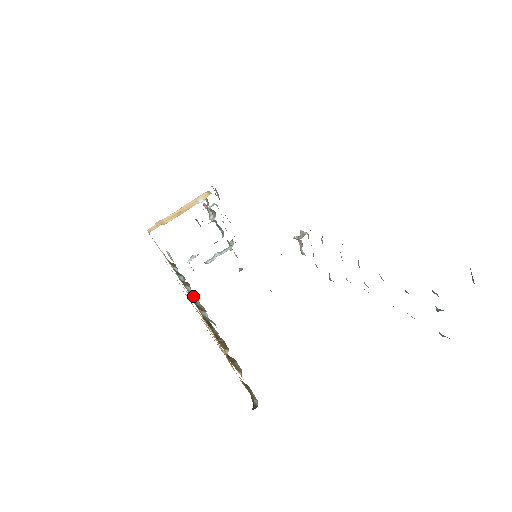
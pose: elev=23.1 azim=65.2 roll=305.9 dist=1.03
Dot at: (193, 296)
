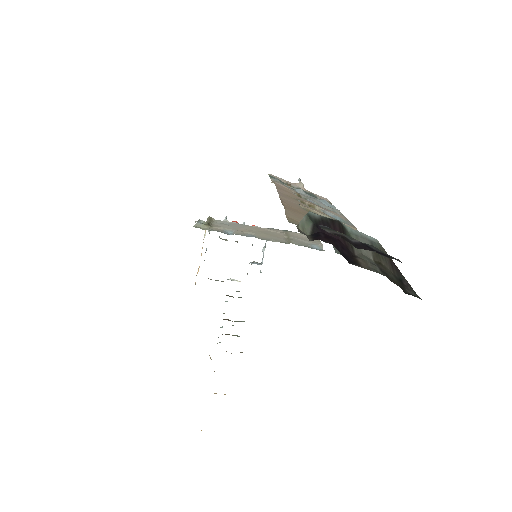
Dot at: (226, 334)
